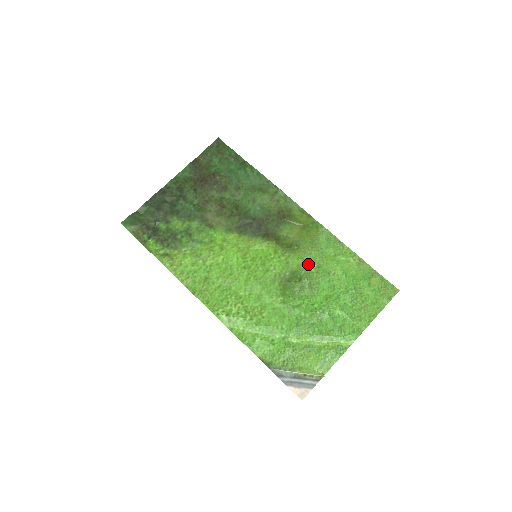
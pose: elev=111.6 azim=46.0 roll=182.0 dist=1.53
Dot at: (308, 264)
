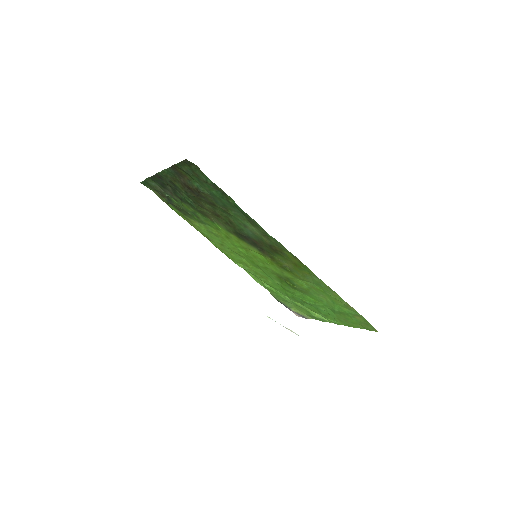
Dot at: (300, 283)
